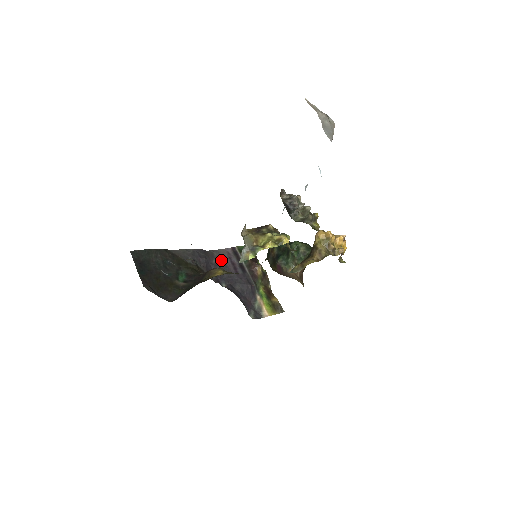
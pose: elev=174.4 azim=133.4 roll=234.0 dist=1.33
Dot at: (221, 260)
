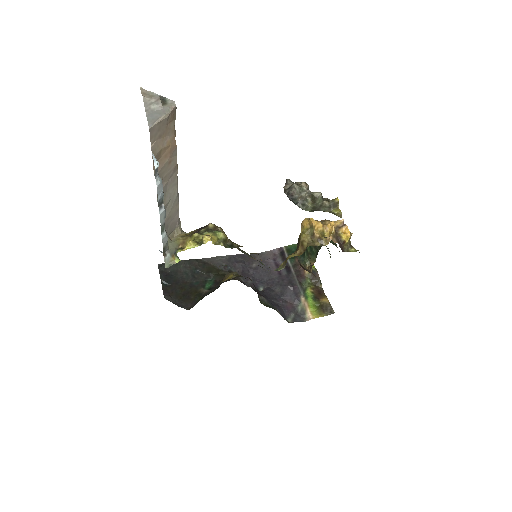
Dot at: (263, 263)
